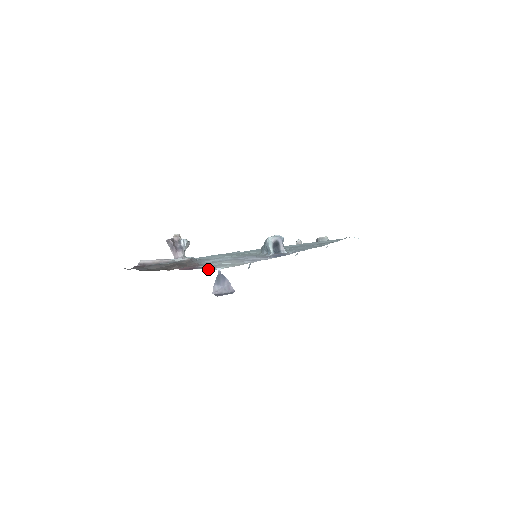
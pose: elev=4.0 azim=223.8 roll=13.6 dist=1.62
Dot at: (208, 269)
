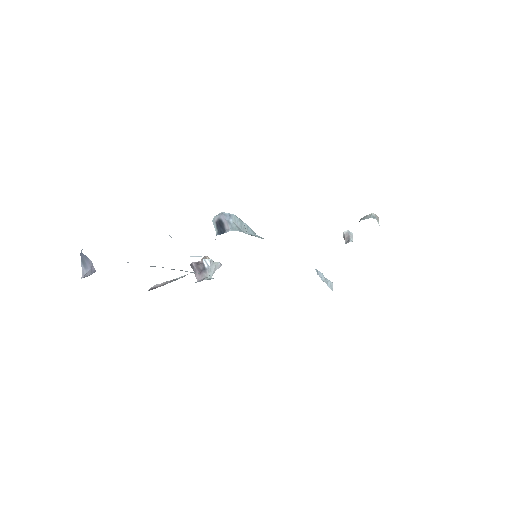
Dot at: occluded
